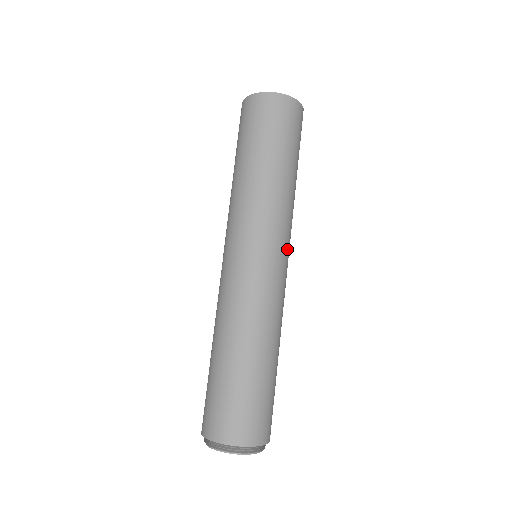
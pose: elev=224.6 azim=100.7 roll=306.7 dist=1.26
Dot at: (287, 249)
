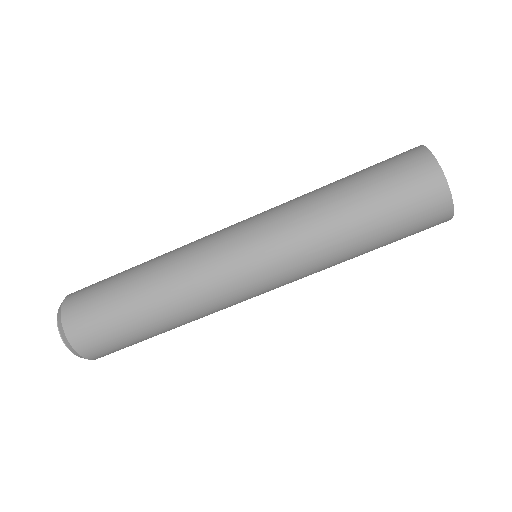
Dot at: occluded
